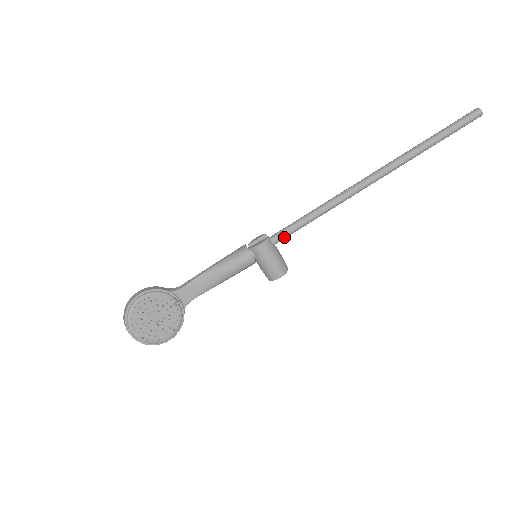
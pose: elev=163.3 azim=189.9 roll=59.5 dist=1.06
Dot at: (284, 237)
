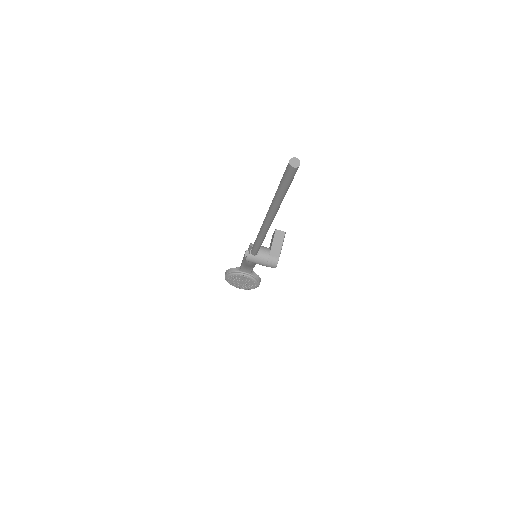
Dot at: (257, 251)
